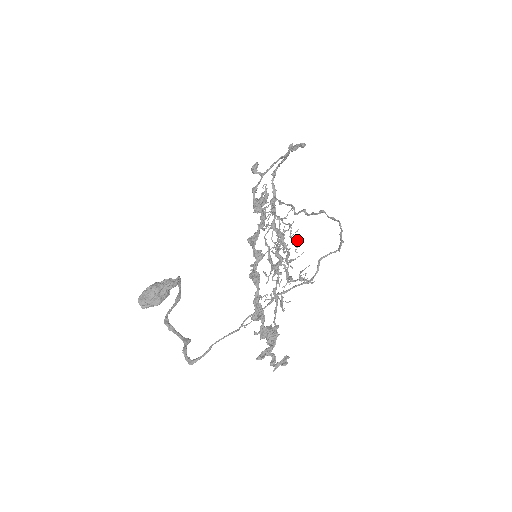
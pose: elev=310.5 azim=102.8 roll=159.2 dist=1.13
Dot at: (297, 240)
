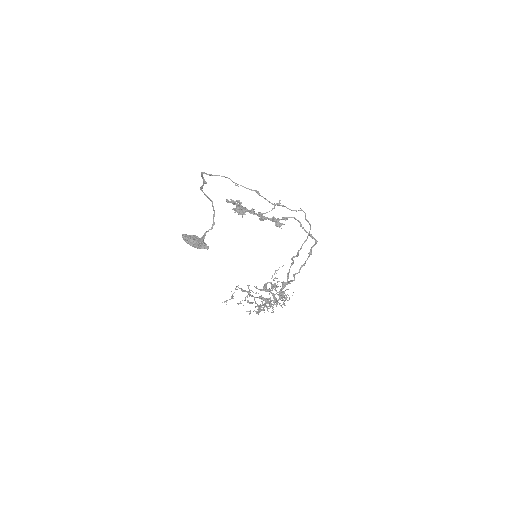
Dot at: (284, 295)
